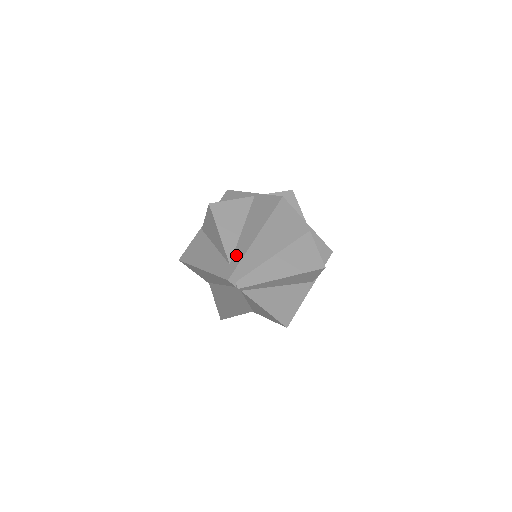
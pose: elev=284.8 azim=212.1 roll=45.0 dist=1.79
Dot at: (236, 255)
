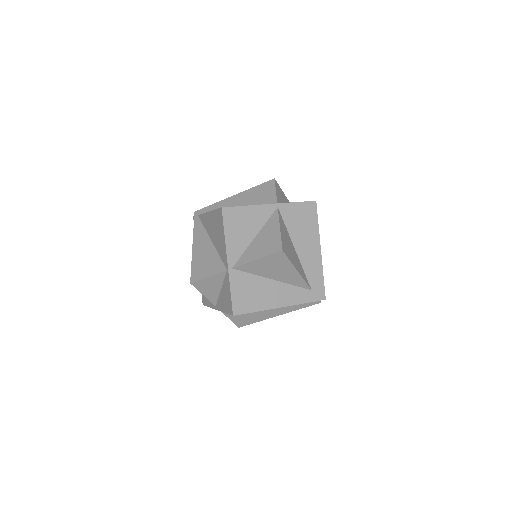
Dot at: occluded
